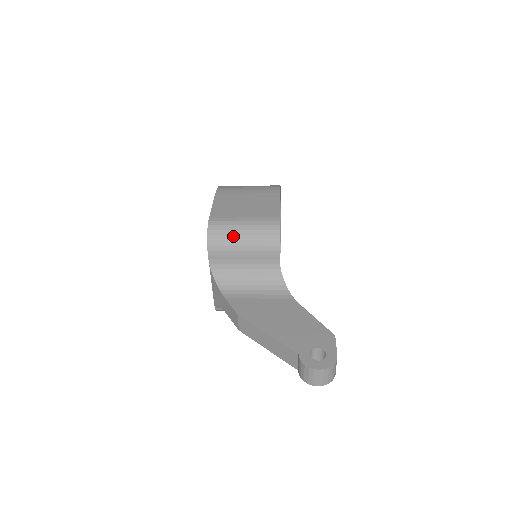
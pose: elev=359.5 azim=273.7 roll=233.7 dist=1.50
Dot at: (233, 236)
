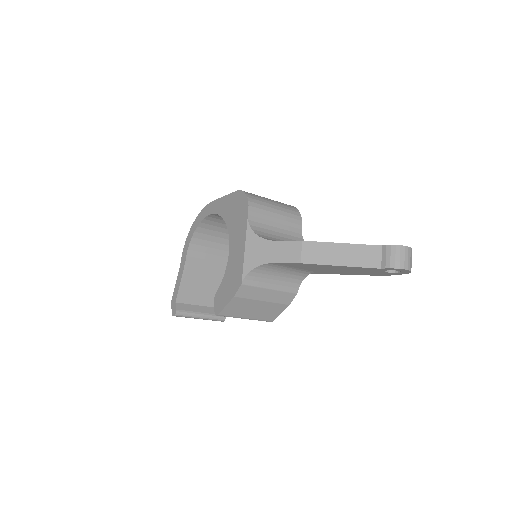
Dot at: (266, 201)
